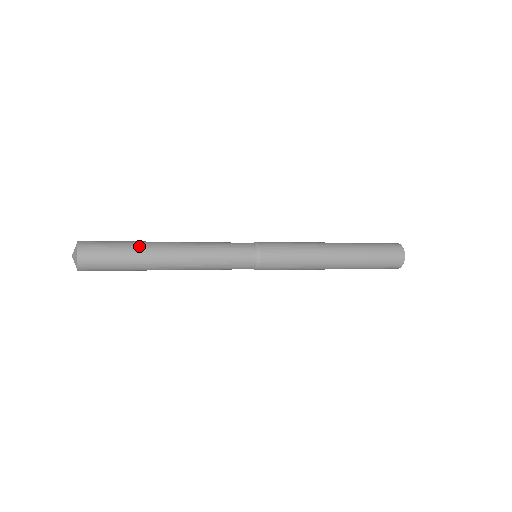
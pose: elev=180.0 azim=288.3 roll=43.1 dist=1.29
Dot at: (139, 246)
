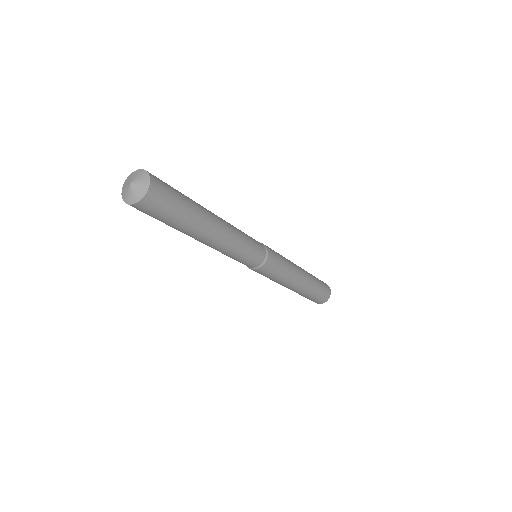
Dot at: occluded
